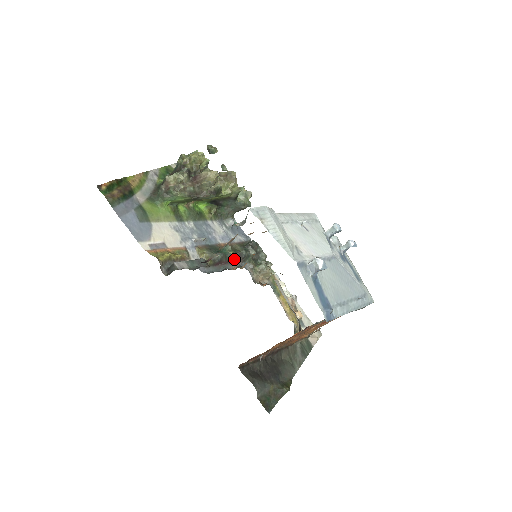
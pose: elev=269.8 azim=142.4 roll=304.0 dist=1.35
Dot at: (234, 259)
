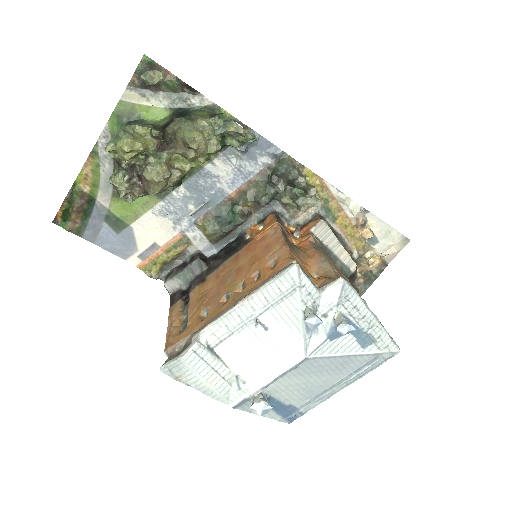
Dot at: (254, 208)
